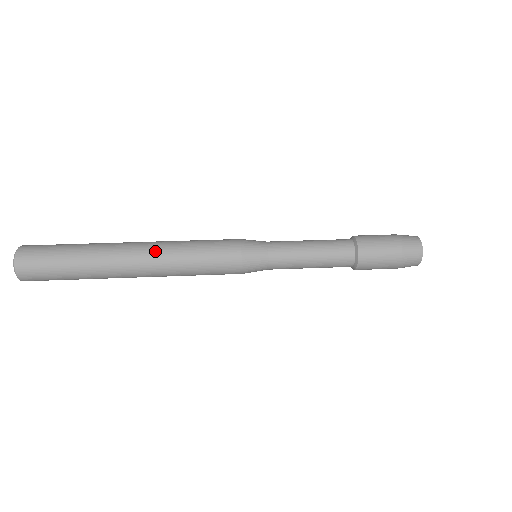
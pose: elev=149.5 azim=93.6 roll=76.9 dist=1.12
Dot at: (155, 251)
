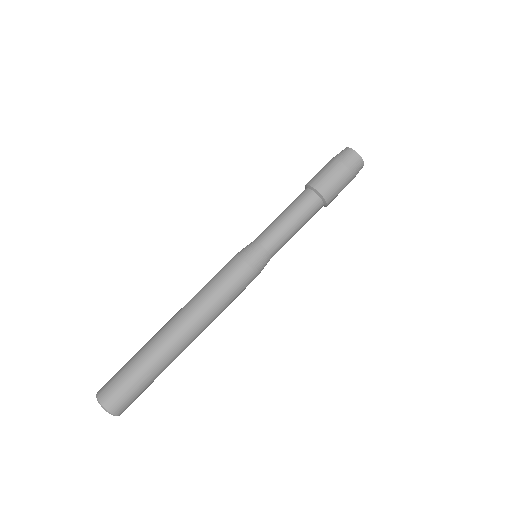
Dot at: (198, 322)
